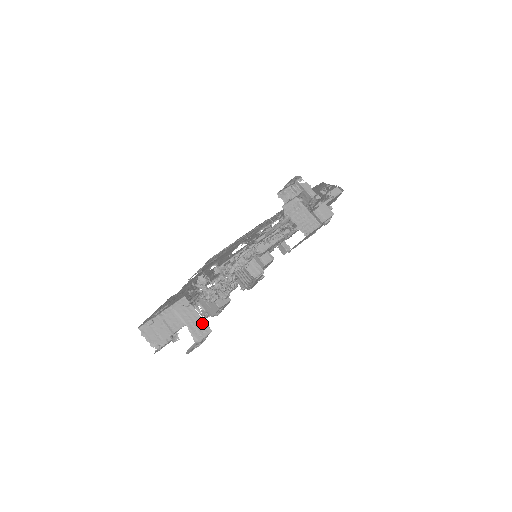
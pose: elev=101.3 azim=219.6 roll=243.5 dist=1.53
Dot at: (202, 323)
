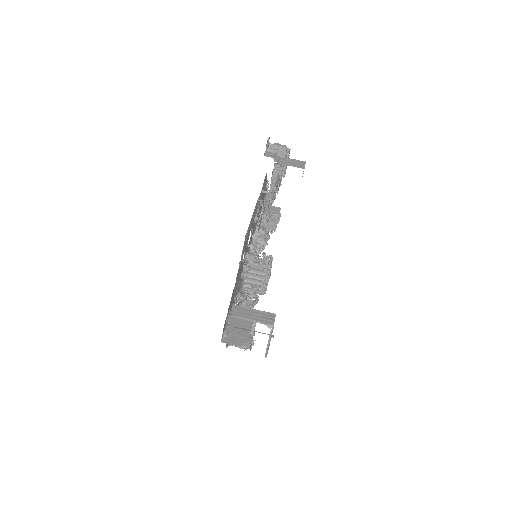
Dot at: (263, 313)
